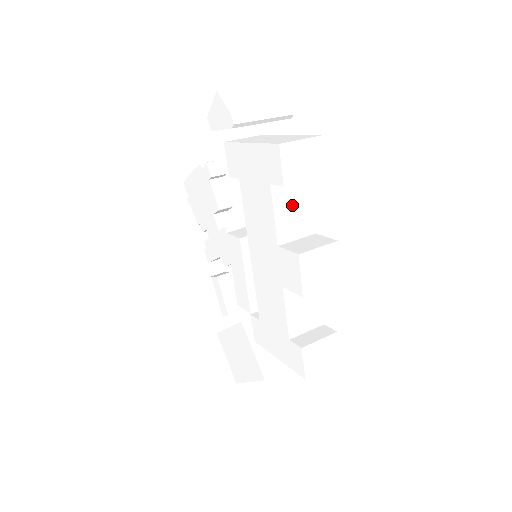
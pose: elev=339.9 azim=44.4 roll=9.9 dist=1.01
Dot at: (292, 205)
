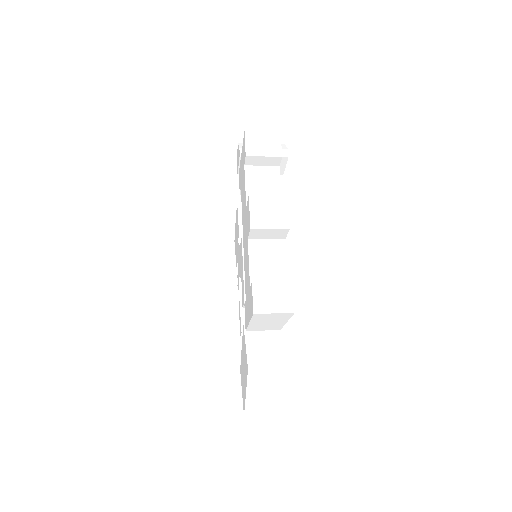
Dot at: (262, 182)
